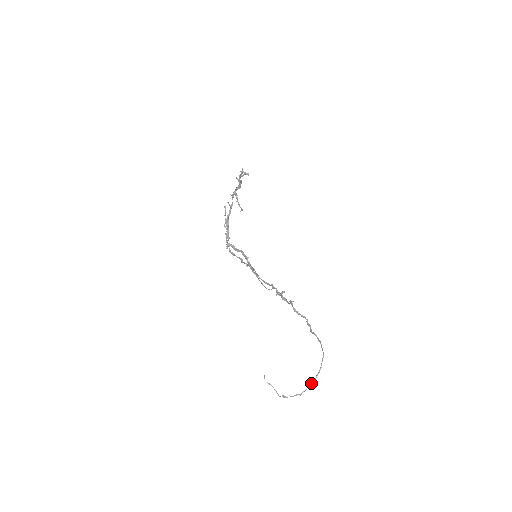
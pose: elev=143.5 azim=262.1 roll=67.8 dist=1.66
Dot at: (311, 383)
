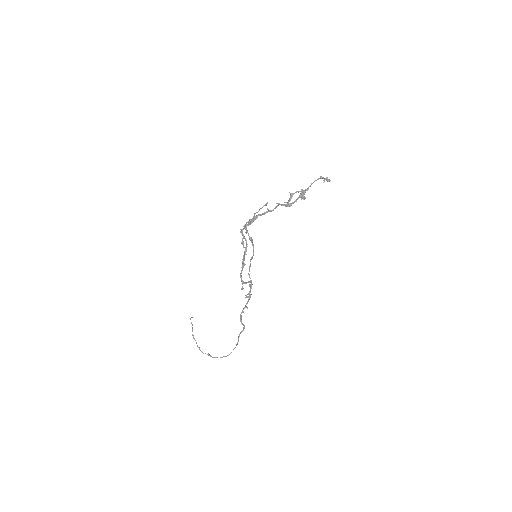
Dot at: (209, 355)
